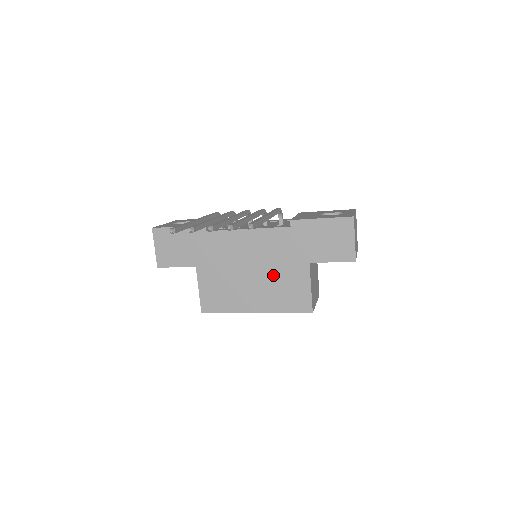
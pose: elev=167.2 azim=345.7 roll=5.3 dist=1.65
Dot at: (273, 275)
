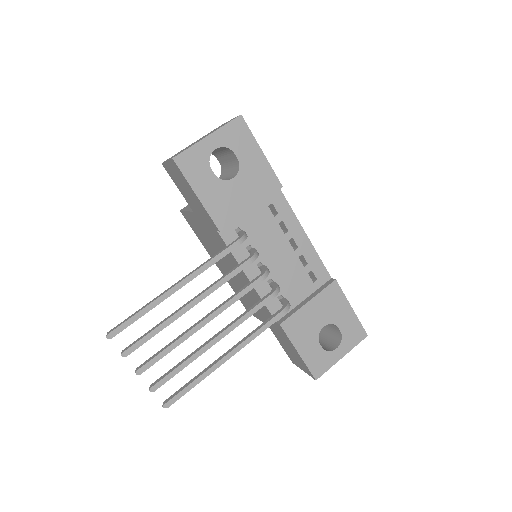
Dot at: occluded
